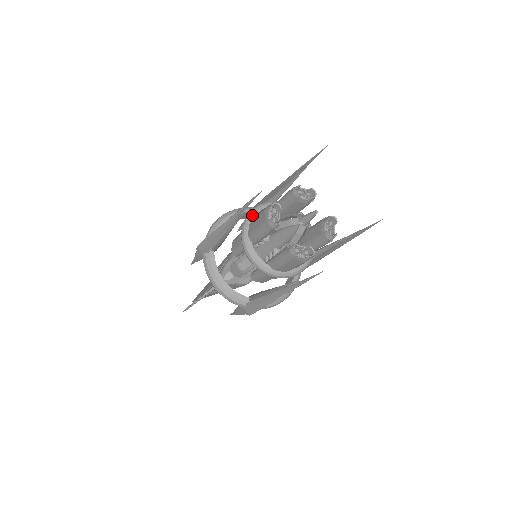
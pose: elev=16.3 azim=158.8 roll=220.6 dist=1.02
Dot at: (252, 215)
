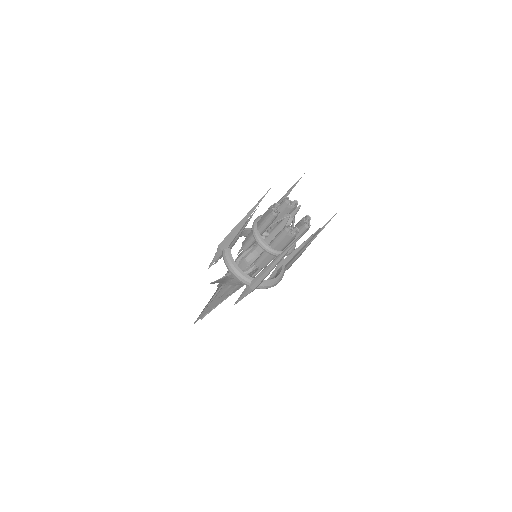
Dot at: (258, 218)
